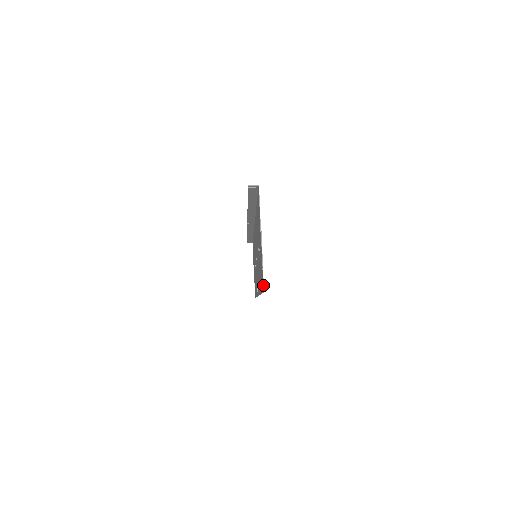
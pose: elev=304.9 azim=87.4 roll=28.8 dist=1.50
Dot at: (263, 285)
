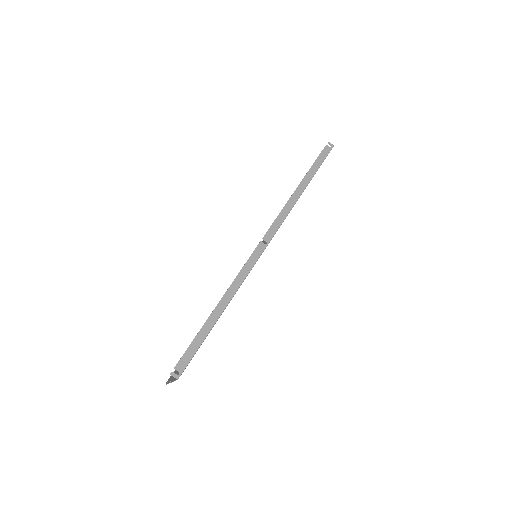
Dot at: occluded
